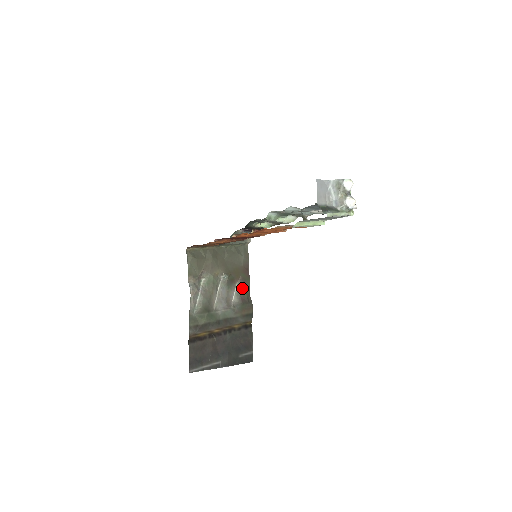
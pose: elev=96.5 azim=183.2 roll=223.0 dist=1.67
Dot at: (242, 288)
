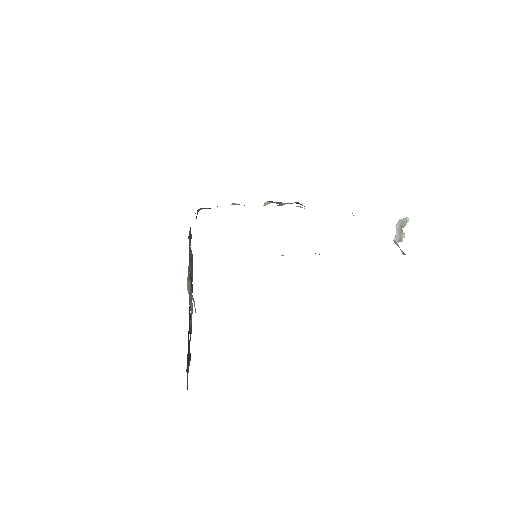
Dot at: occluded
